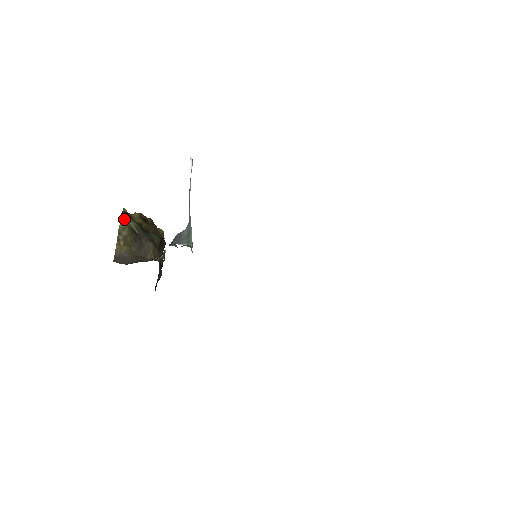
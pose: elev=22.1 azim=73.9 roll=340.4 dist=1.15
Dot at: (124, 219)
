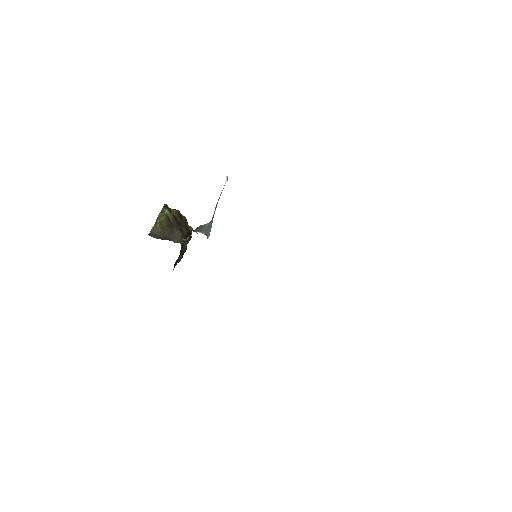
Dot at: (165, 210)
